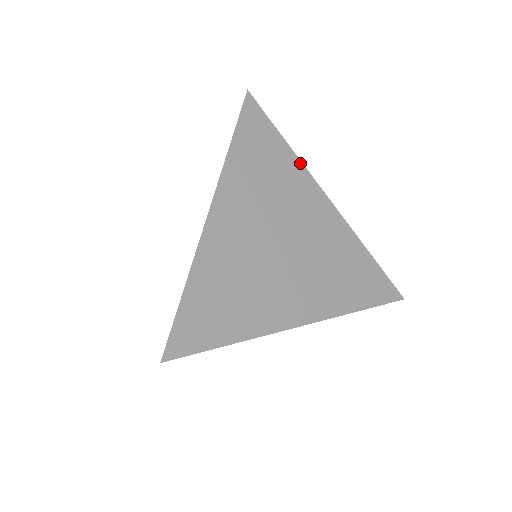
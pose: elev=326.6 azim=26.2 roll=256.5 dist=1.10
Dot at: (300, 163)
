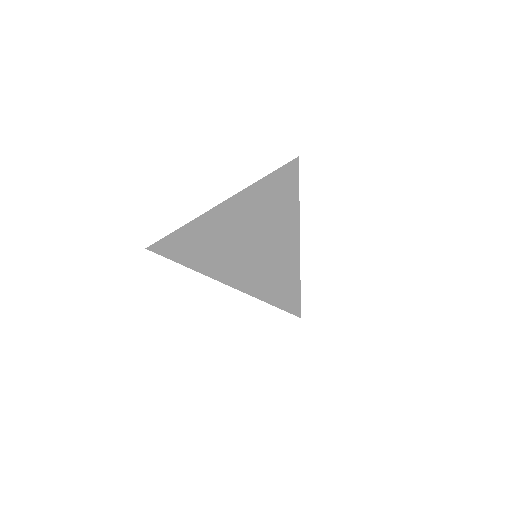
Dot at: occluded
